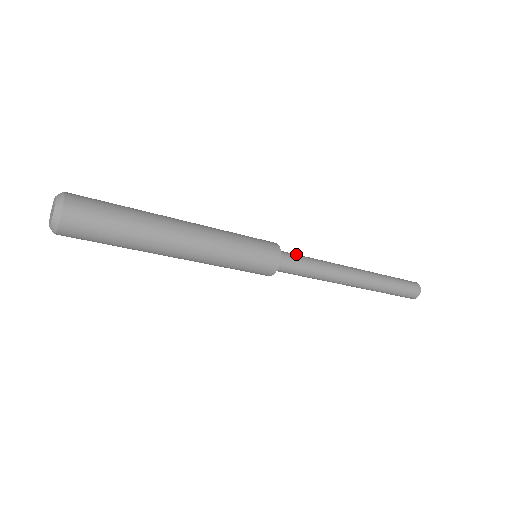
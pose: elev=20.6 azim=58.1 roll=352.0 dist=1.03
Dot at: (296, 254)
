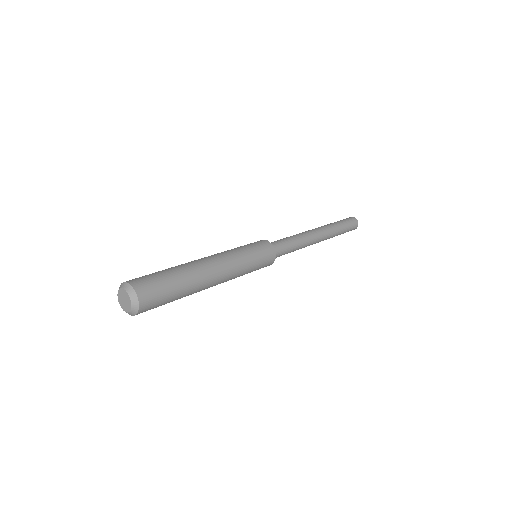
Dot at: (286, 250)
